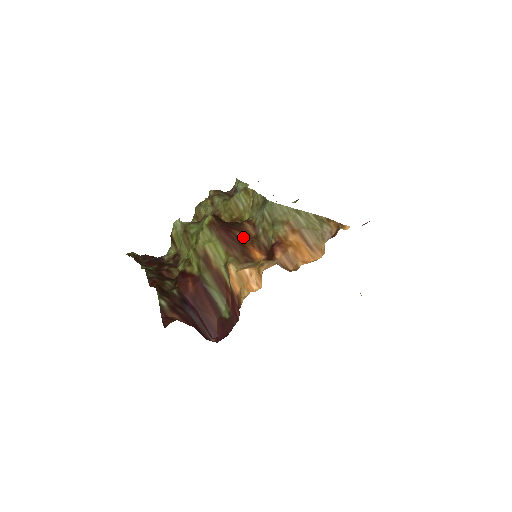
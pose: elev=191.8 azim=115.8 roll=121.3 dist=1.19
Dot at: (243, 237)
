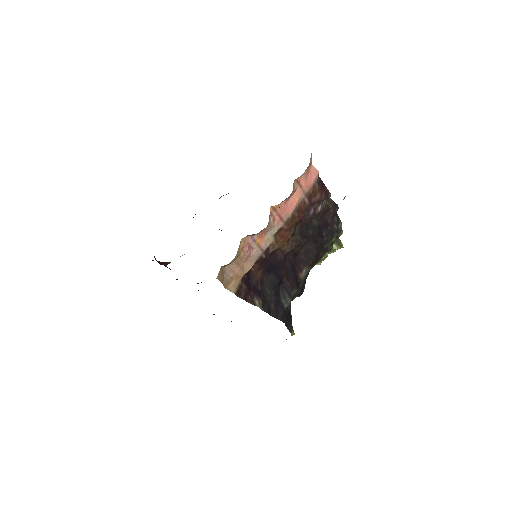
Dot at: occluded
